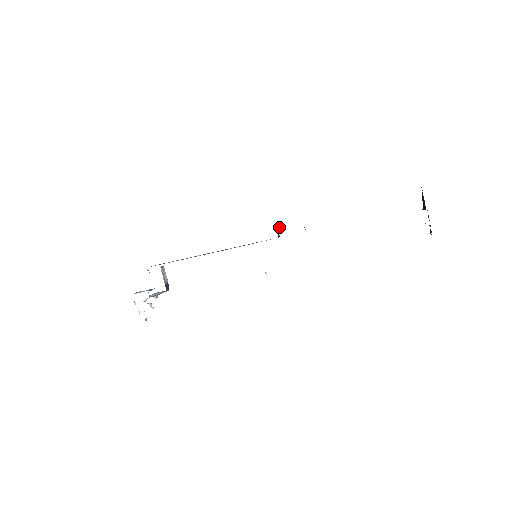
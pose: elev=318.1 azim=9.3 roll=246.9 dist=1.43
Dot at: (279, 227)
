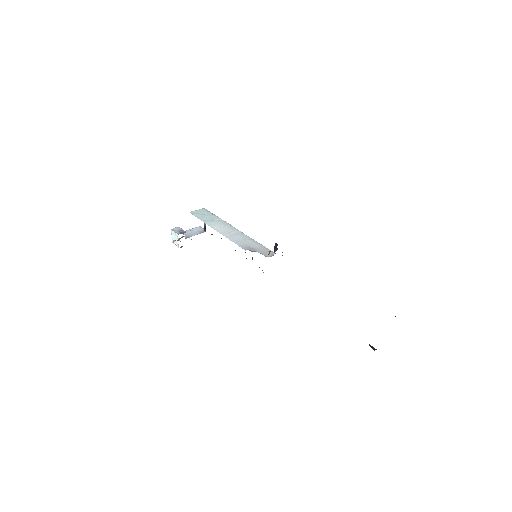
Dot at: (276, 247)
